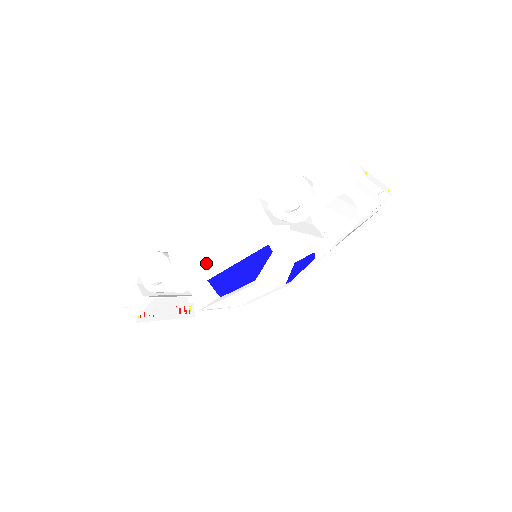
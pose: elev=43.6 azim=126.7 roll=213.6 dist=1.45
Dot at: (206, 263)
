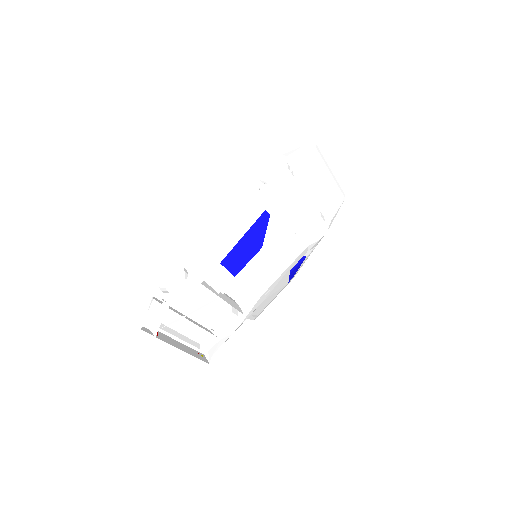
Dot at: (216, 246)
